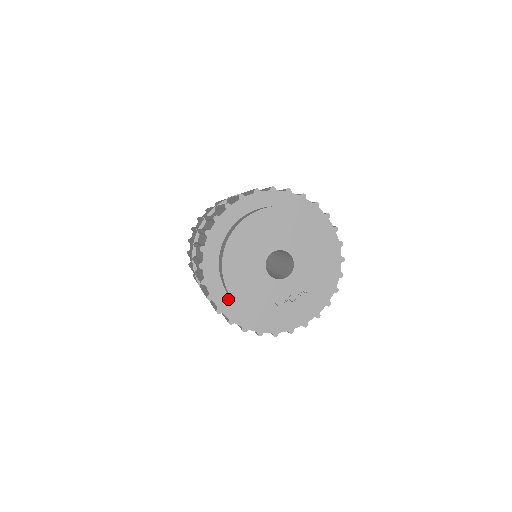
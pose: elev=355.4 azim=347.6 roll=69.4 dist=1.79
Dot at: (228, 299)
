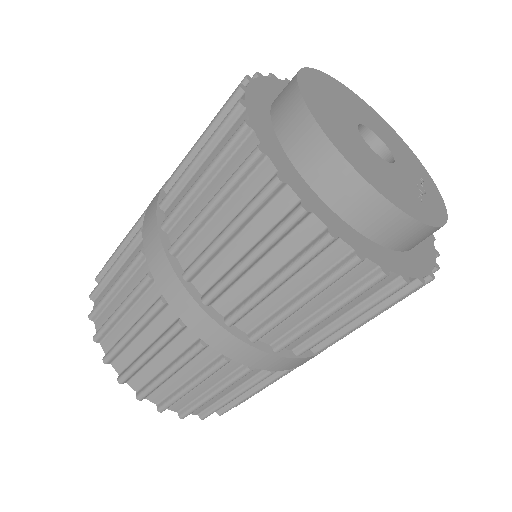
Dot at: (352, 231)
